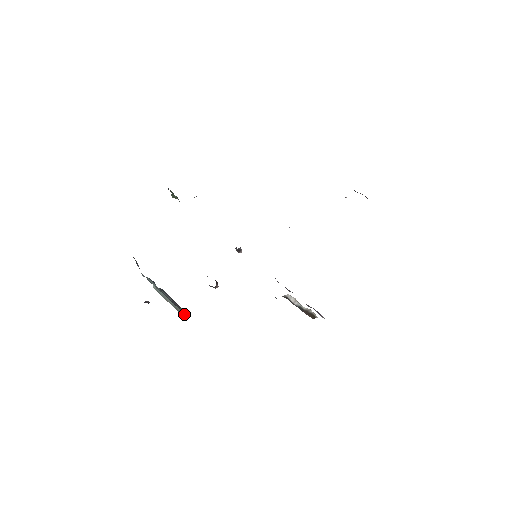
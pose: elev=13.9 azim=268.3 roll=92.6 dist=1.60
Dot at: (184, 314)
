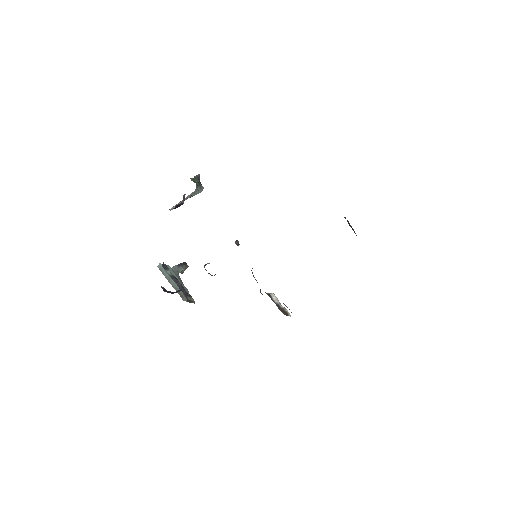
Dot at: occluded
